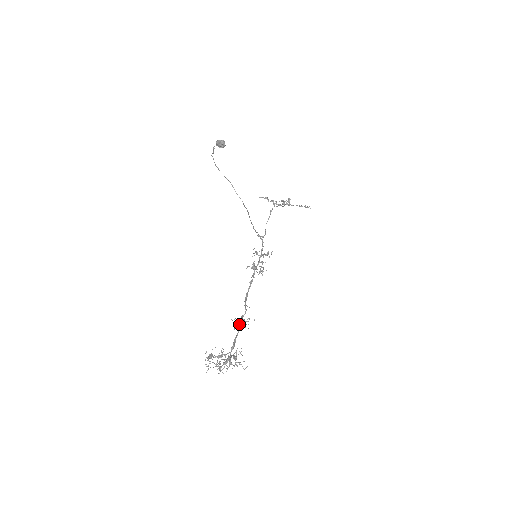
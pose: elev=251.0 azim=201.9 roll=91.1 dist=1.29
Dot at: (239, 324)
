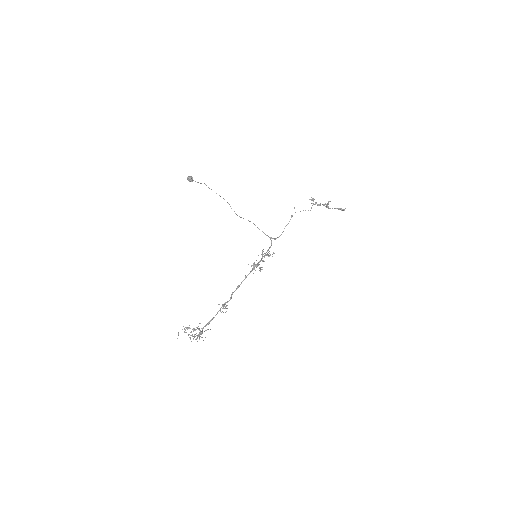
Dot at: (220, 308)
